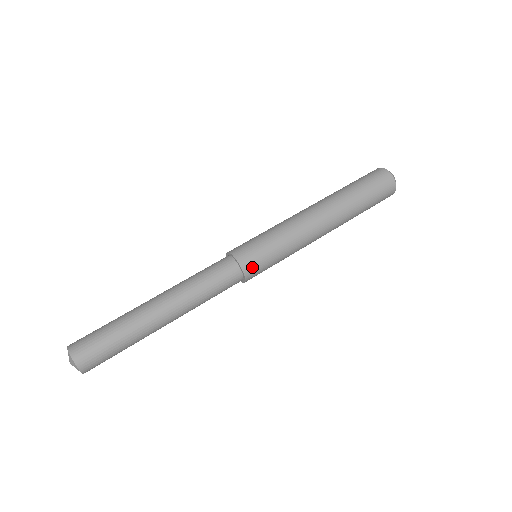
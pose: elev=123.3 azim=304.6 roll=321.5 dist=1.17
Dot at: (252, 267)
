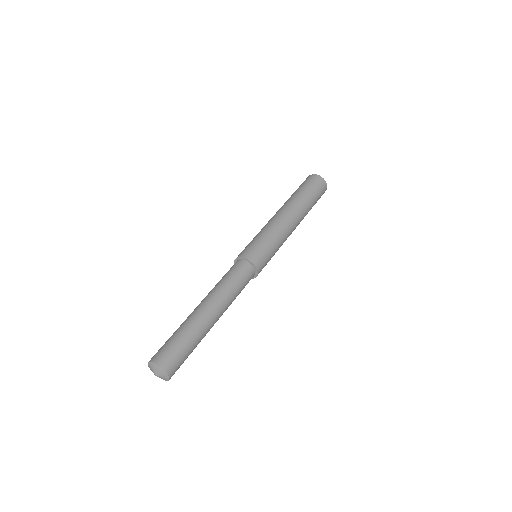
Dot at: (262, 267)
